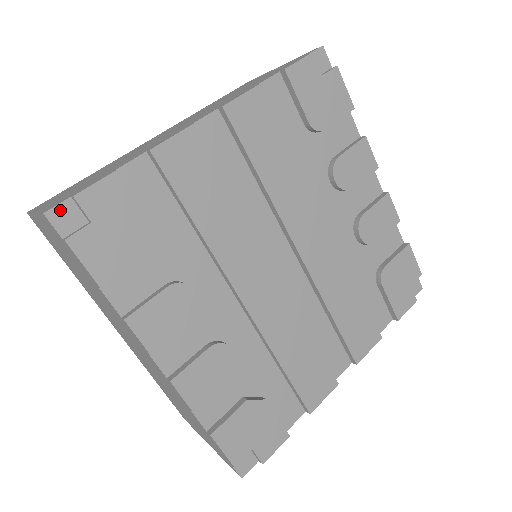
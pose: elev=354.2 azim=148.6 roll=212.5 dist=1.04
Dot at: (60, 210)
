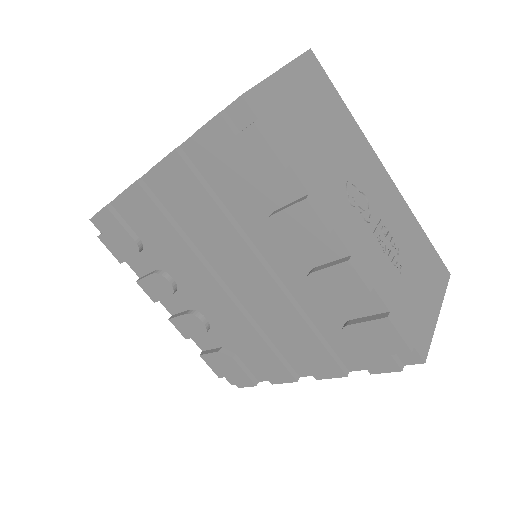
Dot at: occluded
